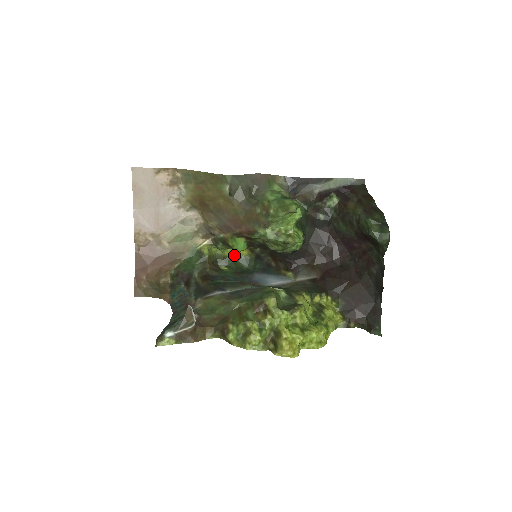
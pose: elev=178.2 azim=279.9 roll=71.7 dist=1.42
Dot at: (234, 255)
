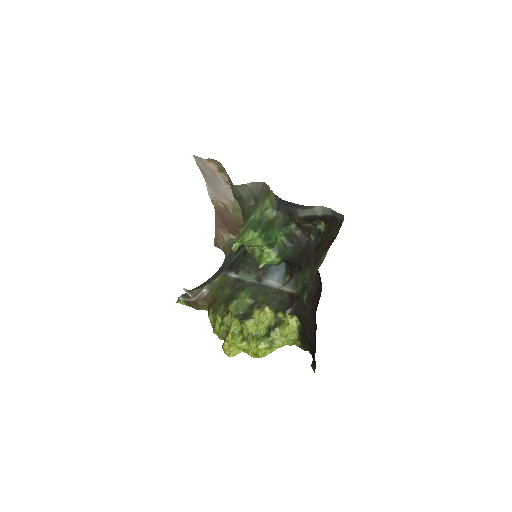
Dot at: occluded
